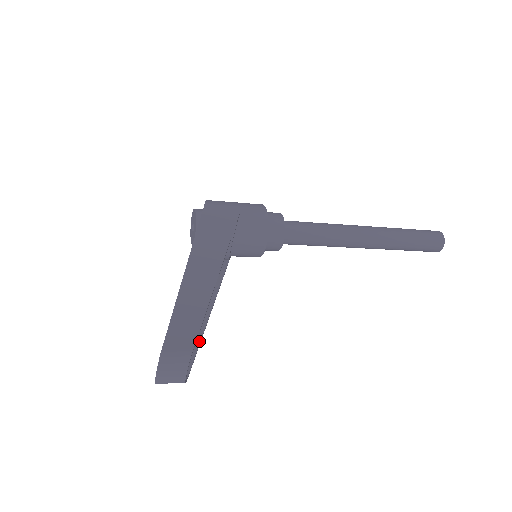
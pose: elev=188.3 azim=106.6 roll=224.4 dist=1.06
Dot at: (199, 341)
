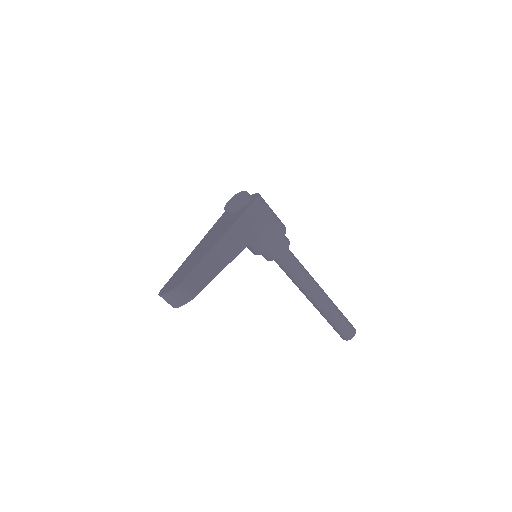
Dot at: occluded
